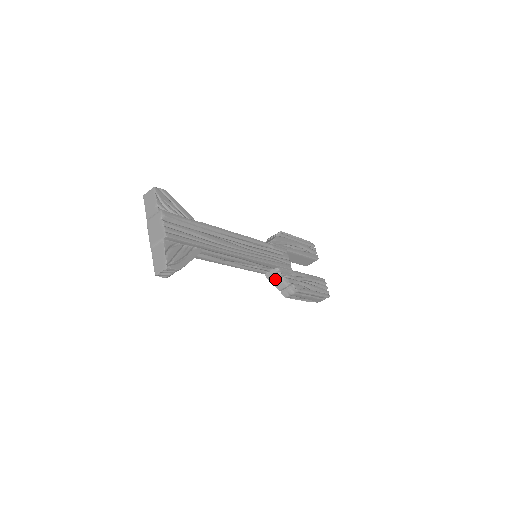
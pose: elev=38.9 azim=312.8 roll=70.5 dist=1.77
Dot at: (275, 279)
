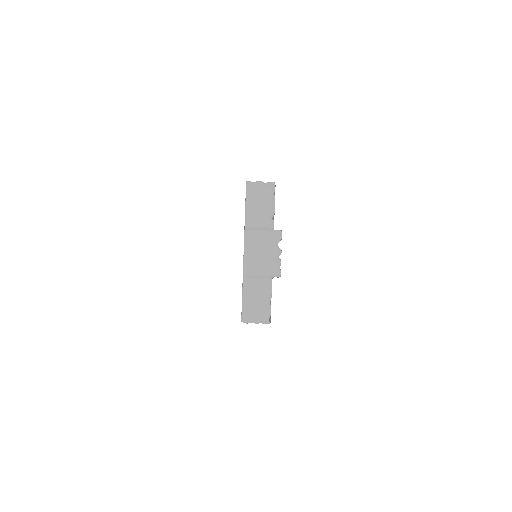
Dot at: occluded
